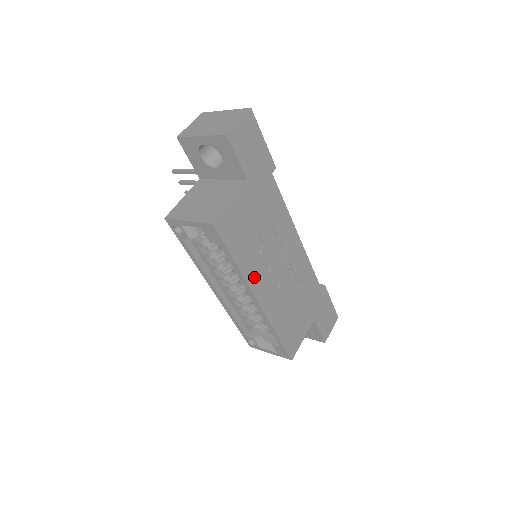
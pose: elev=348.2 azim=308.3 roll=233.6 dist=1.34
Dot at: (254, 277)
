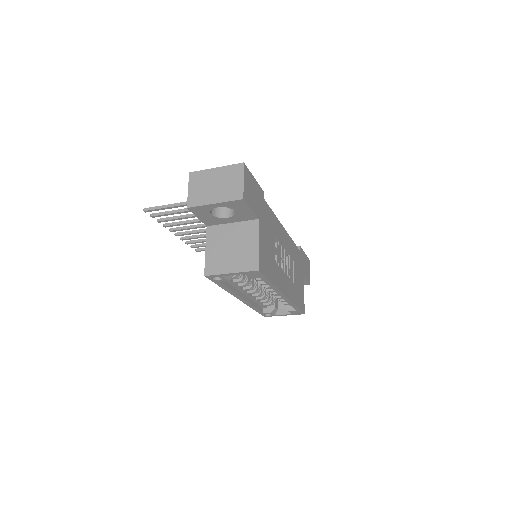
Dot at: (280, 282)
